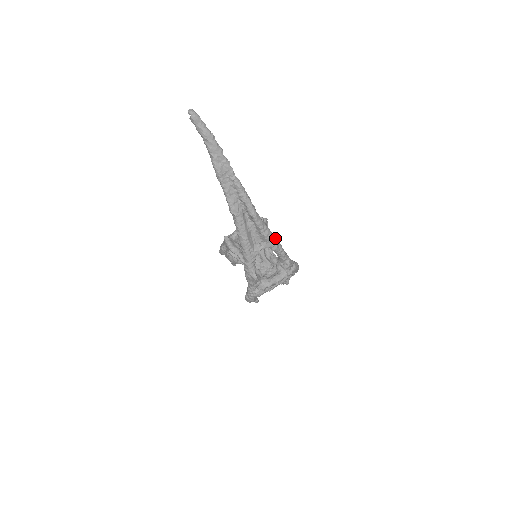
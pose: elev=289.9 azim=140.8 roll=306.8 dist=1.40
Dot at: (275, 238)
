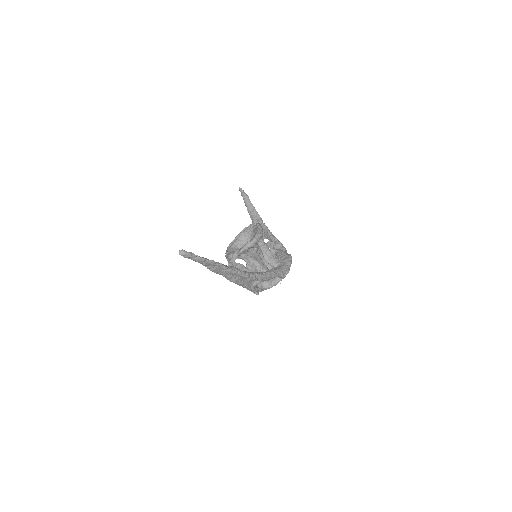
Dot at: (268, 275)
